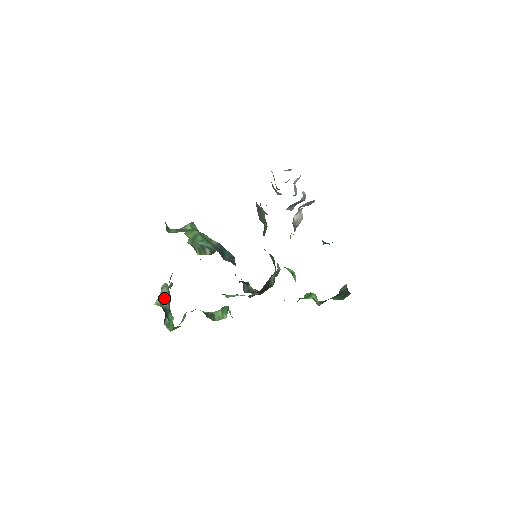
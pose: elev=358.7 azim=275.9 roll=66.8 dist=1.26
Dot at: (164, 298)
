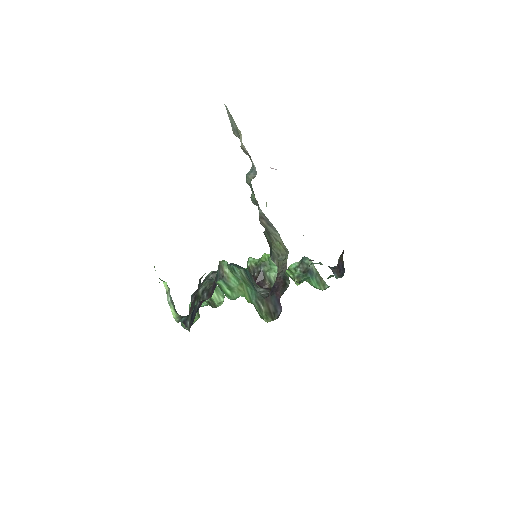
Dot at: (171, 300)
